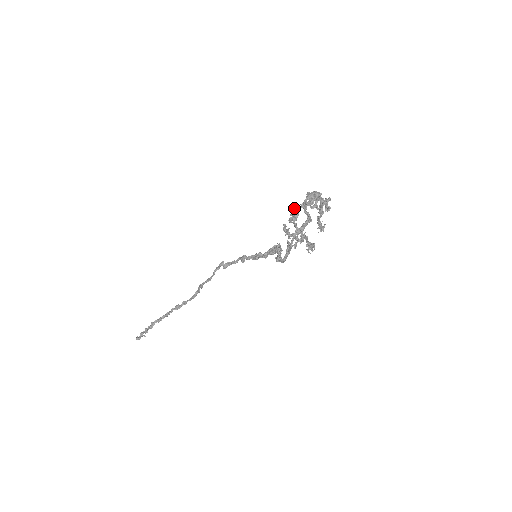
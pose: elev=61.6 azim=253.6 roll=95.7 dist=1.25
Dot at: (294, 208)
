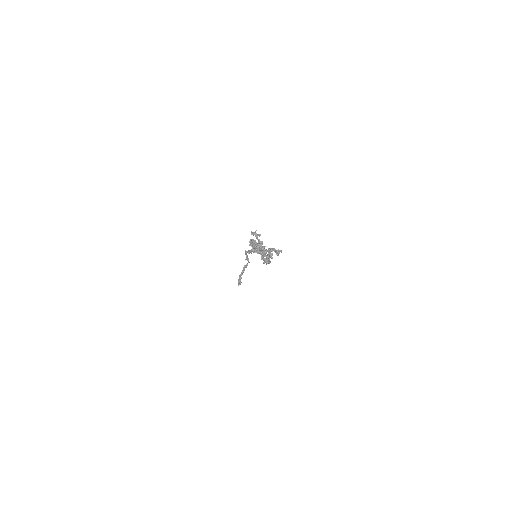
Dot at: occluded
